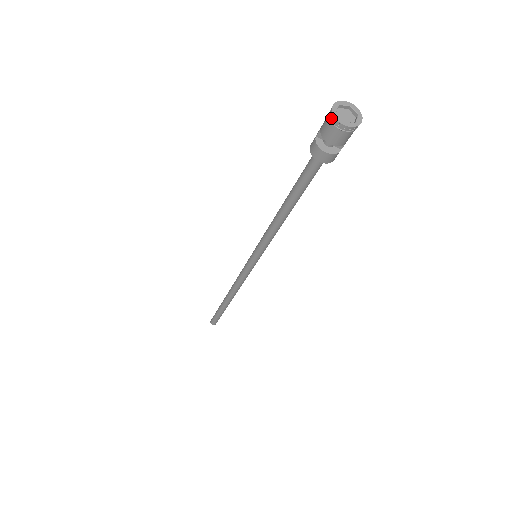
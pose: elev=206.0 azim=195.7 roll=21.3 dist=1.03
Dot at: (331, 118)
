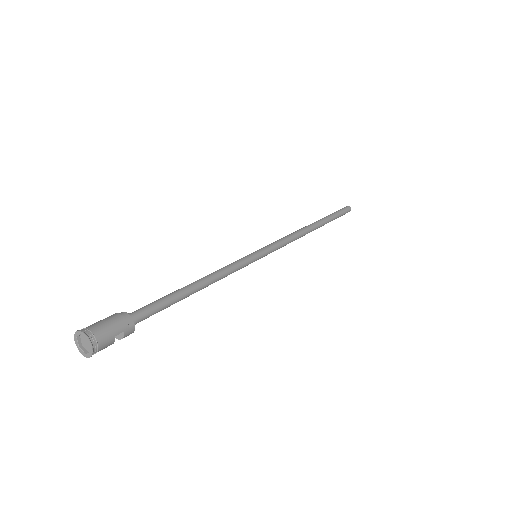
Dot at: (83, 347)
